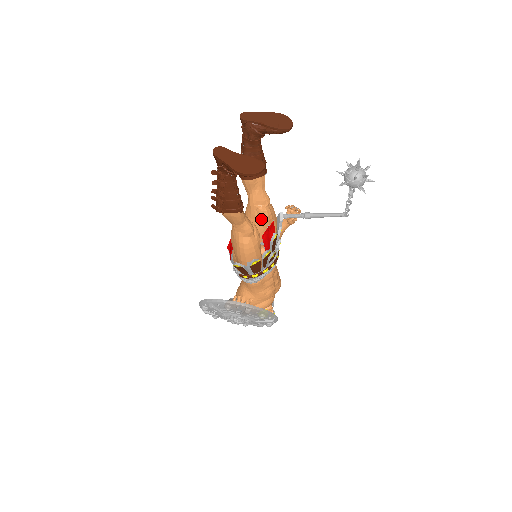
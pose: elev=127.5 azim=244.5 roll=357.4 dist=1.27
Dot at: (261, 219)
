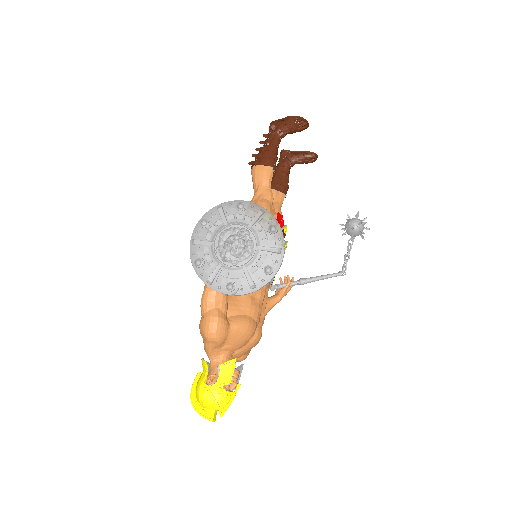
Dot at: occluded
